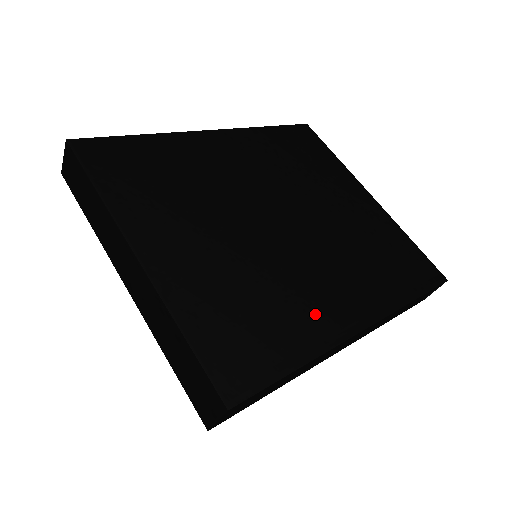
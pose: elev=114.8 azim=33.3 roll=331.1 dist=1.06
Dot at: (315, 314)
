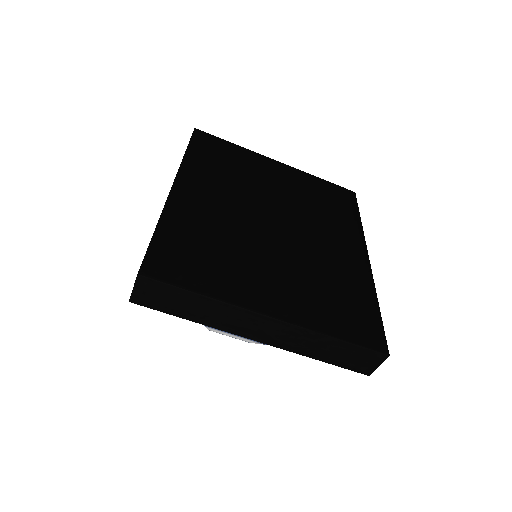
Dot at: (351, 270)
